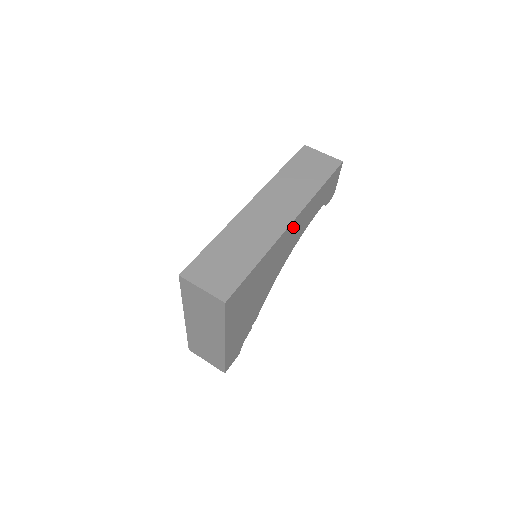
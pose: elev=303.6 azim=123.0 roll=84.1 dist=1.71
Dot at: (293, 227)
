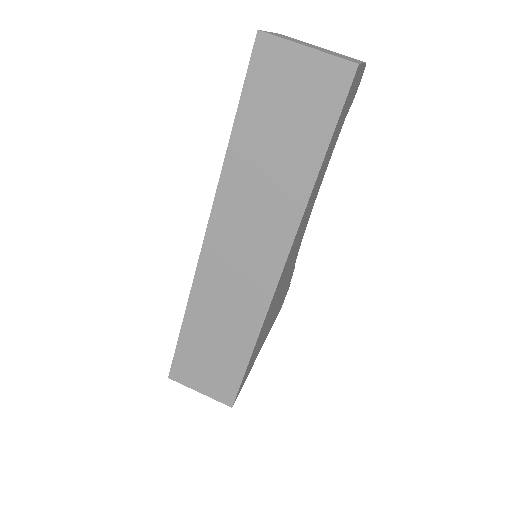
Dot at: occluded
